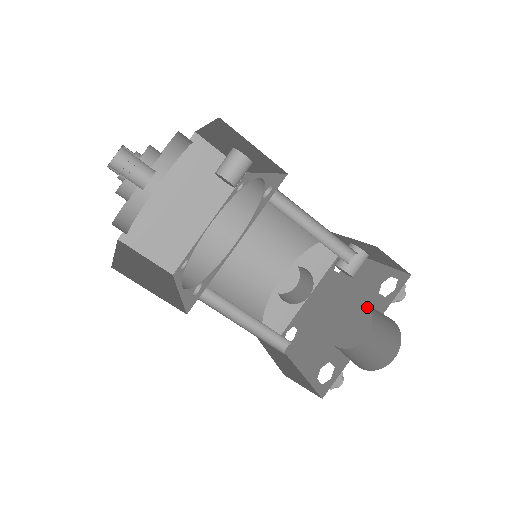
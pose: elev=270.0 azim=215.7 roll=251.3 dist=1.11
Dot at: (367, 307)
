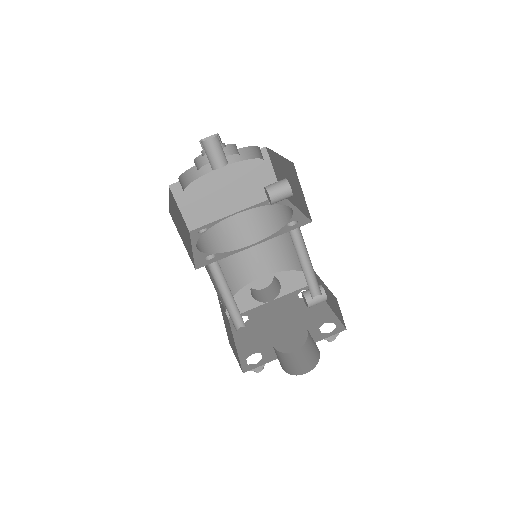
Dot at: (306, 333)
